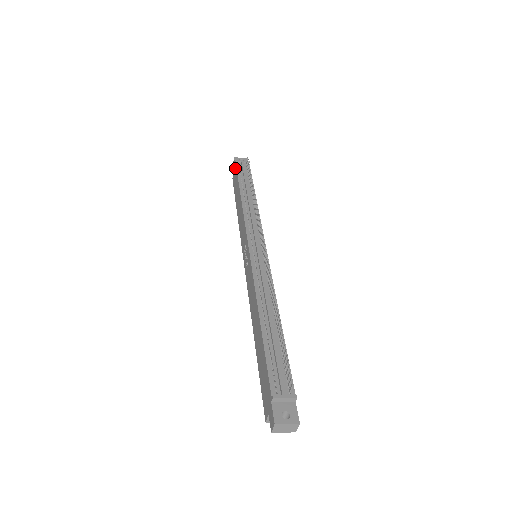
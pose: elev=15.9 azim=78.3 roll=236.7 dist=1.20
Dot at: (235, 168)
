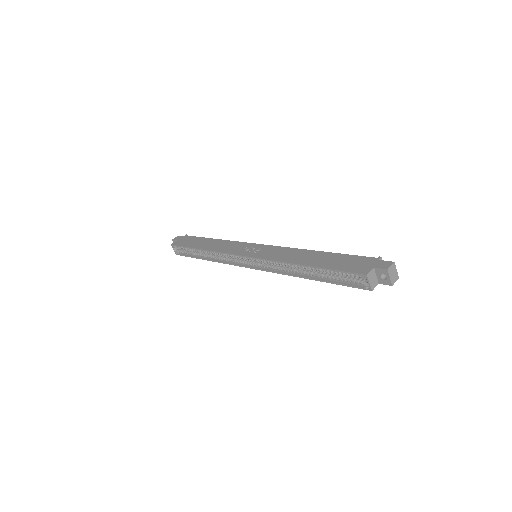
Dot at: (187, 237)
